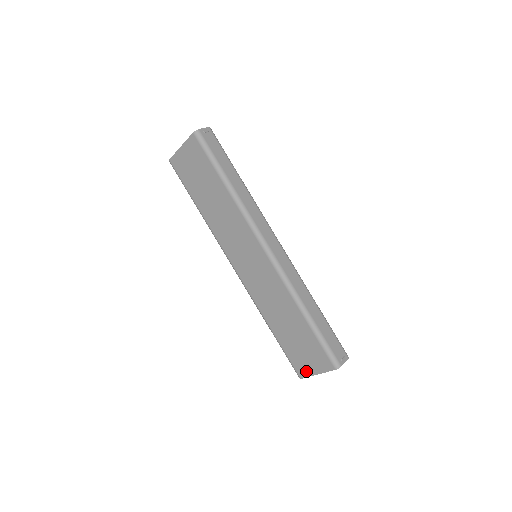
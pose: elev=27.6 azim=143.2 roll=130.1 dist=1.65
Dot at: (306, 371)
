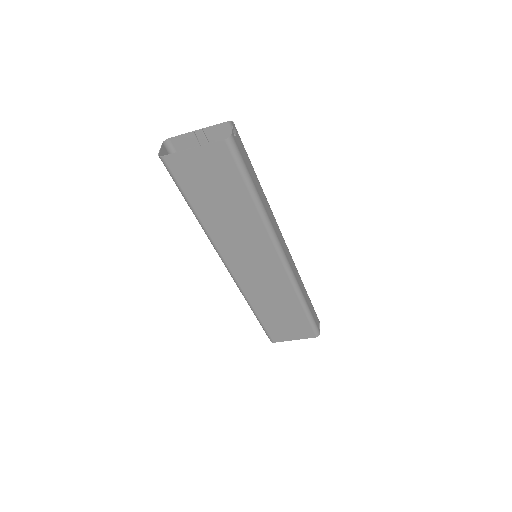
Dot at: (283, 338)
